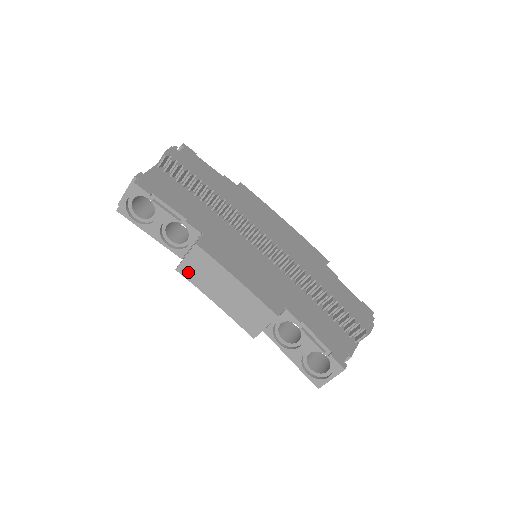
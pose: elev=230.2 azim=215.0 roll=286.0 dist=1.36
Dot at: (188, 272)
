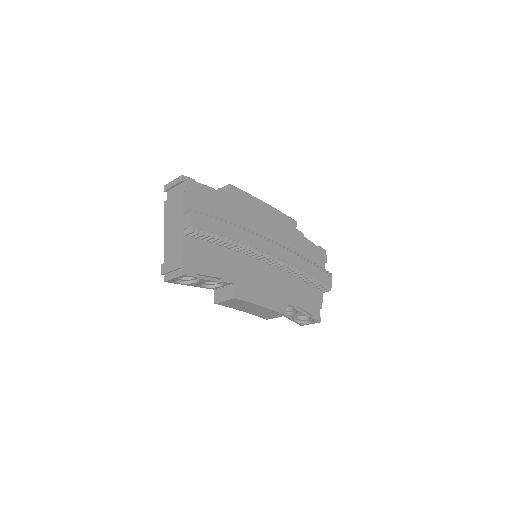
Dot at: (224, 304)
